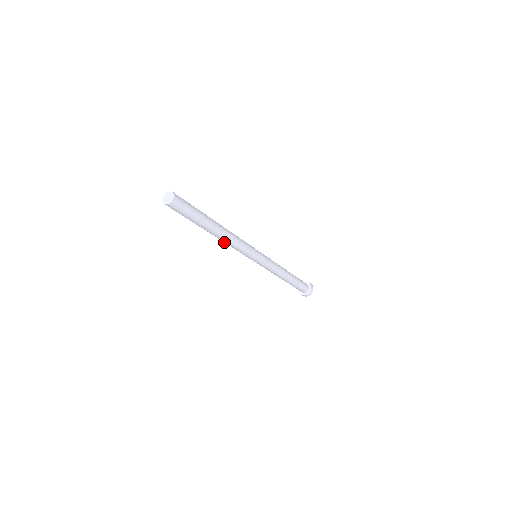
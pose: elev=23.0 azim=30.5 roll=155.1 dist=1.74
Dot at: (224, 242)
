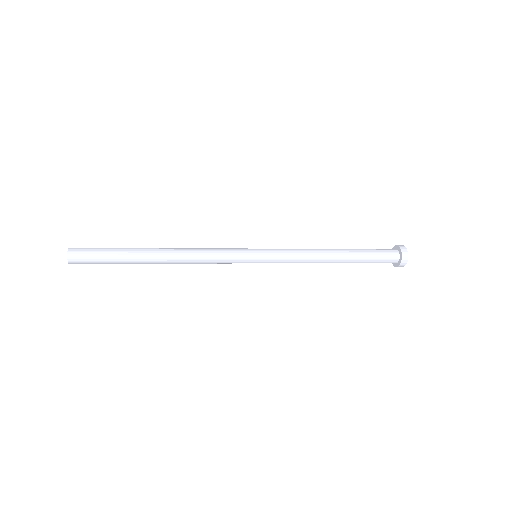
Dot at: occluded
